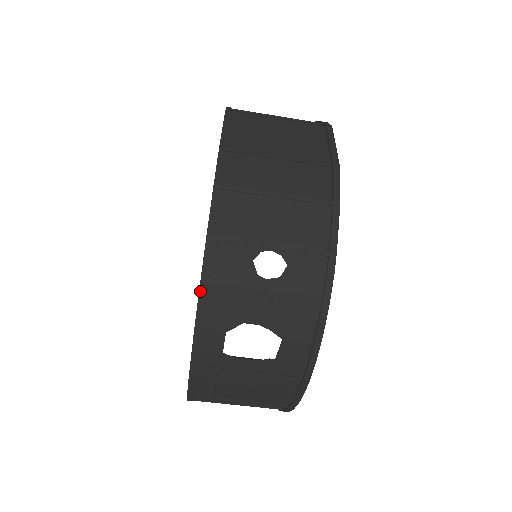
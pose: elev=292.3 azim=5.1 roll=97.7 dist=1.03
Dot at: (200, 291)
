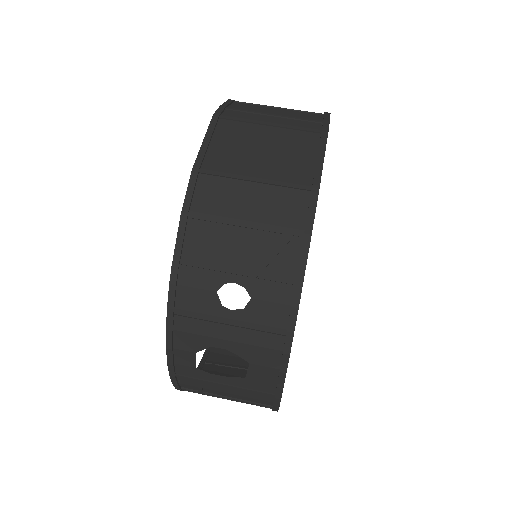
Dot at: (167, 317)
